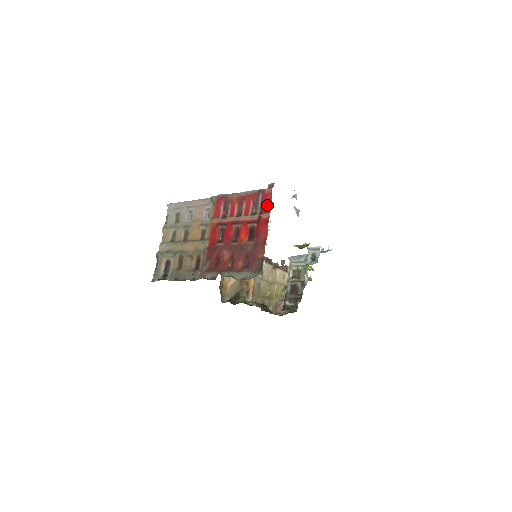
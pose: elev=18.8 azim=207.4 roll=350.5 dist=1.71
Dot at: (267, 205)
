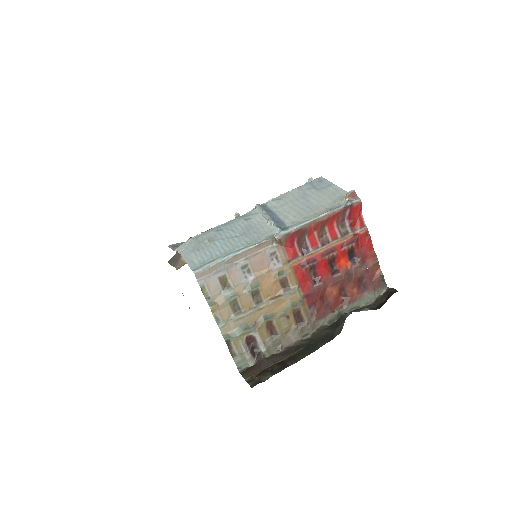
Dot at: (357, 218)
